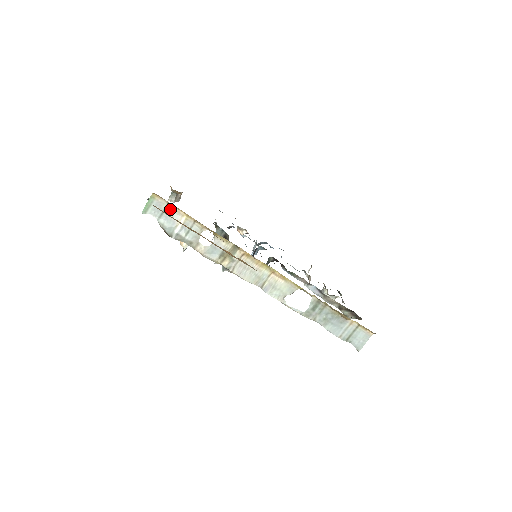
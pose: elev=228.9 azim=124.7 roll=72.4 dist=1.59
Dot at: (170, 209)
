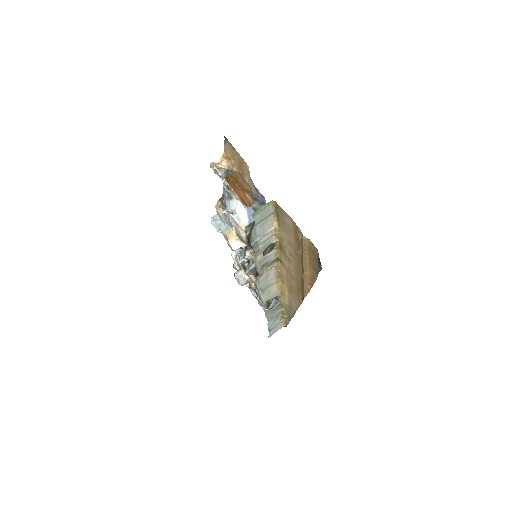
Dot at: (269, 218)
